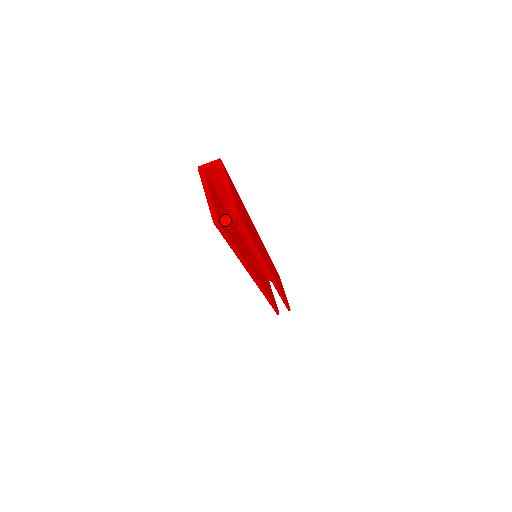
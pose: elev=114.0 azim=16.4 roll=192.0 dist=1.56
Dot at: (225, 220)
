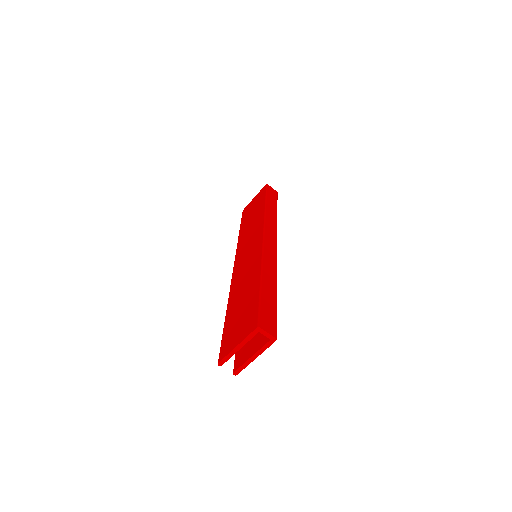
Dot at: occluded
